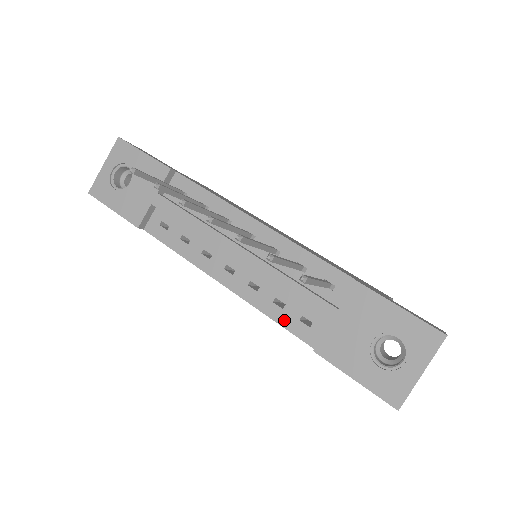
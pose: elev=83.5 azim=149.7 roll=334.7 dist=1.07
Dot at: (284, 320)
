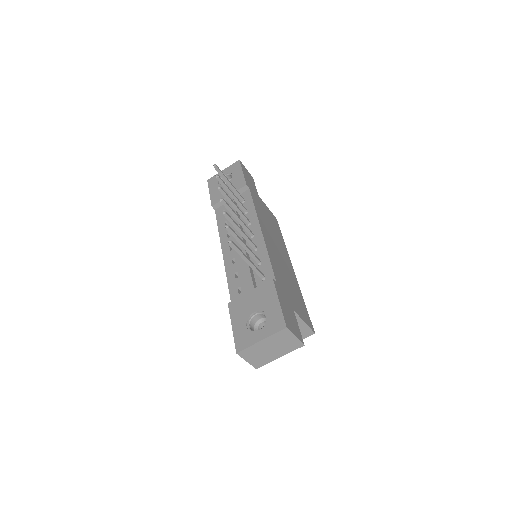
Dot at: (232, 284)
